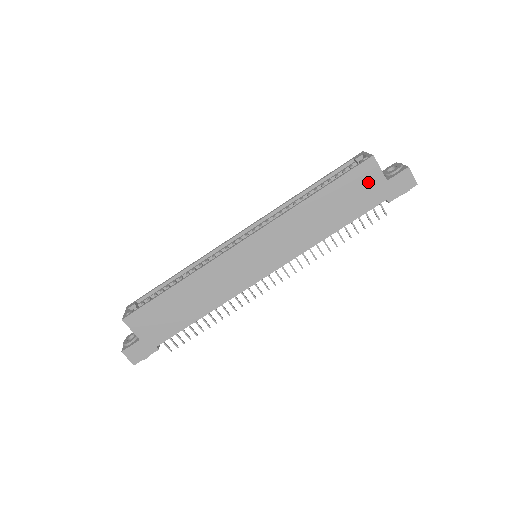
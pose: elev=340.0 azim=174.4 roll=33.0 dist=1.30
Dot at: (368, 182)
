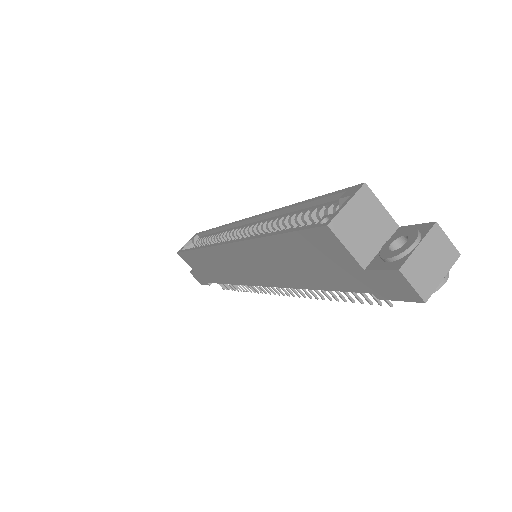
Dot at: (333, 257)
